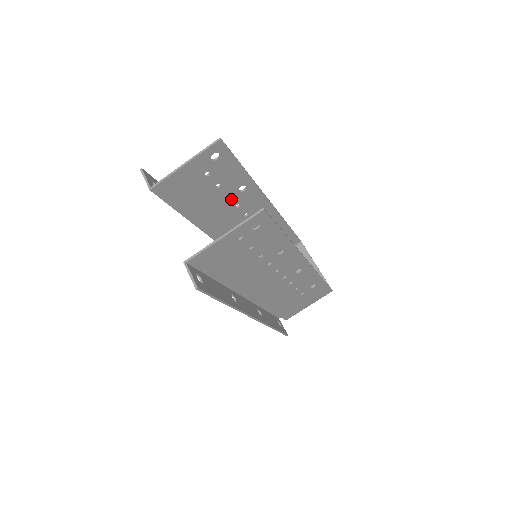
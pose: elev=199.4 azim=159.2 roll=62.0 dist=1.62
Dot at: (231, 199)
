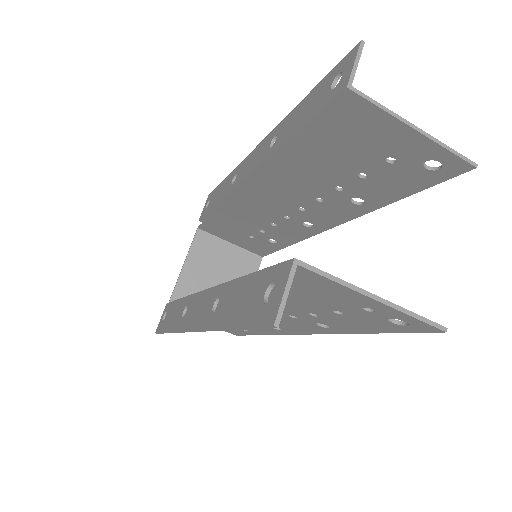
Dot at: (333, 191)
